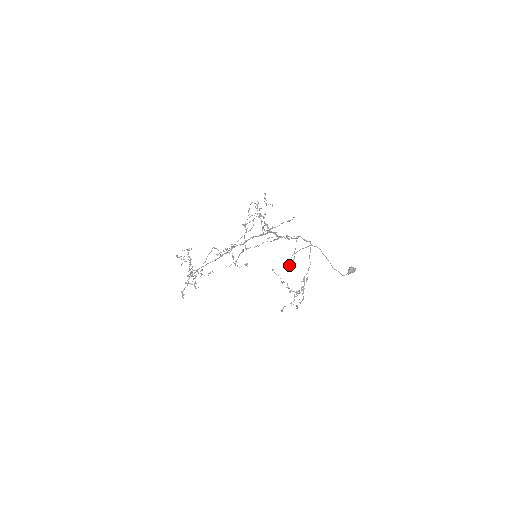
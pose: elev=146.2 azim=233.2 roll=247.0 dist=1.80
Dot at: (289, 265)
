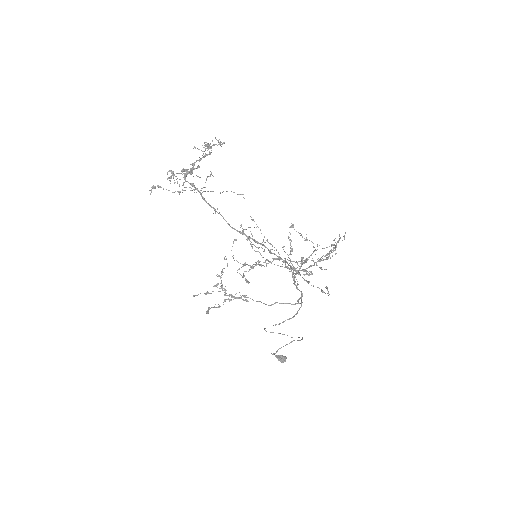
Dot at: occluded
